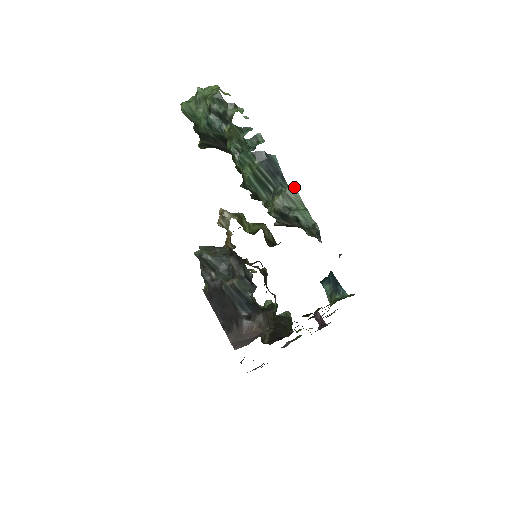
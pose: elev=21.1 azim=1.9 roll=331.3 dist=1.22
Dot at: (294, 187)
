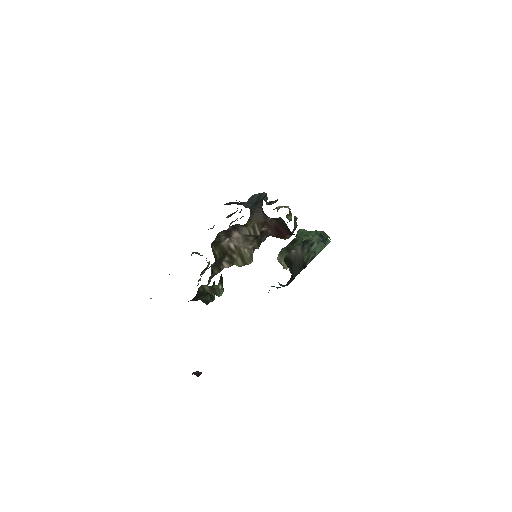
Dot at: (326, 245)
